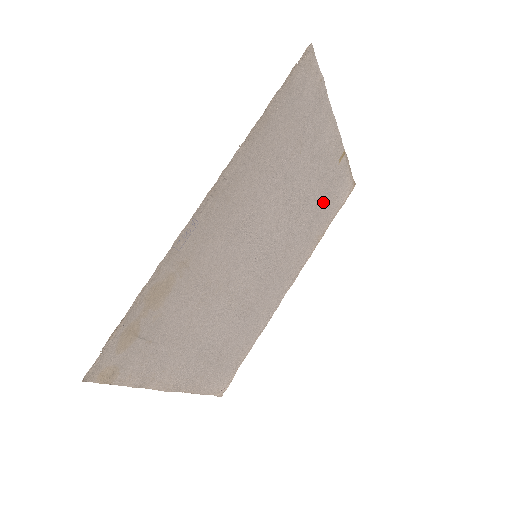
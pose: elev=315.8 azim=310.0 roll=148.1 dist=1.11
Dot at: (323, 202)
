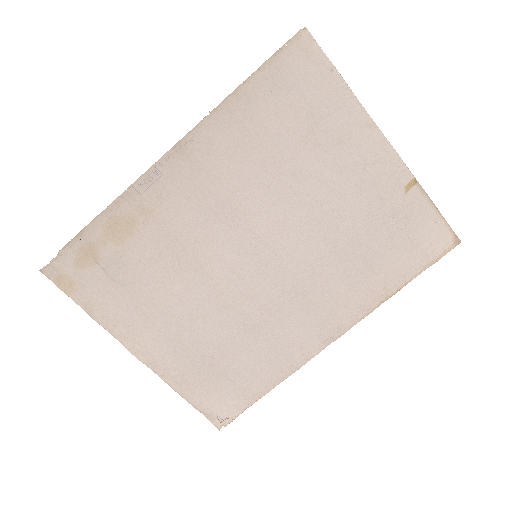
Dot at: (383, 239)
